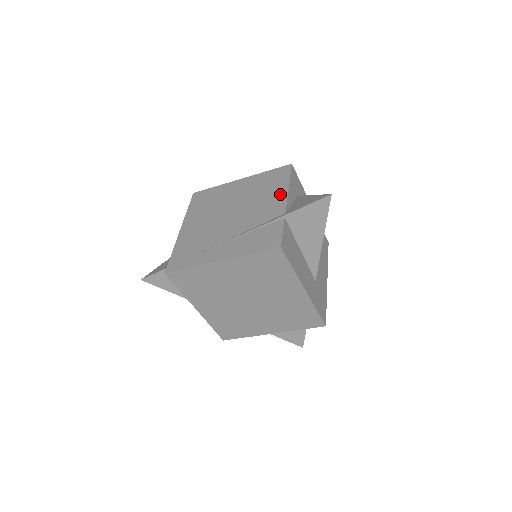
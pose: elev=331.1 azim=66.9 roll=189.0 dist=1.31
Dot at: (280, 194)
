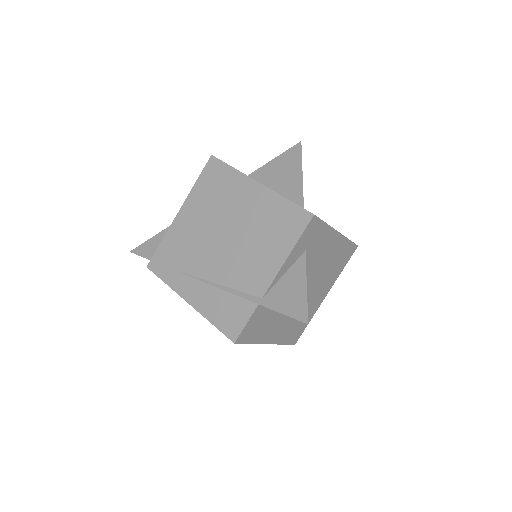
Dot at: (275, 260)
